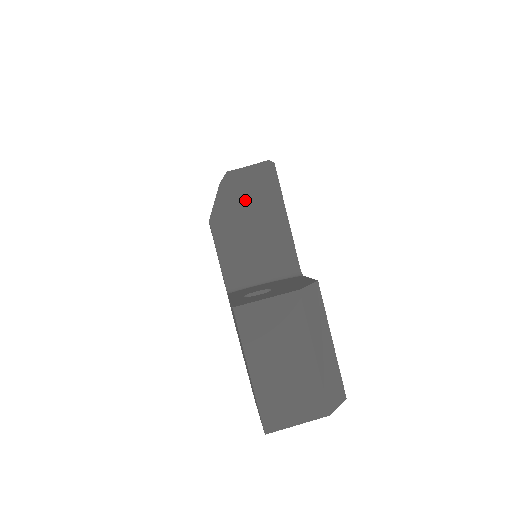
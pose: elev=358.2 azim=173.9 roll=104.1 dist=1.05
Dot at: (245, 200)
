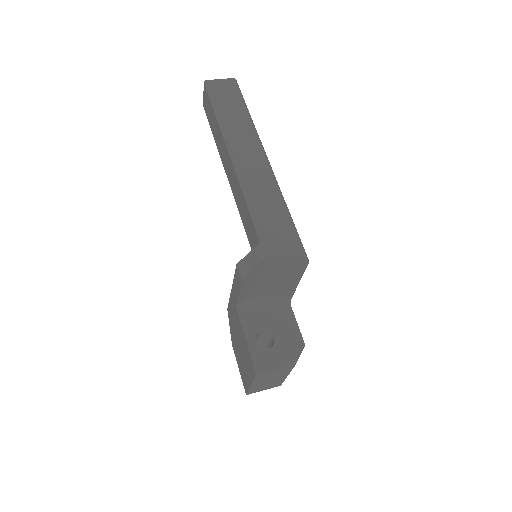
Dot at: (274, 269)
